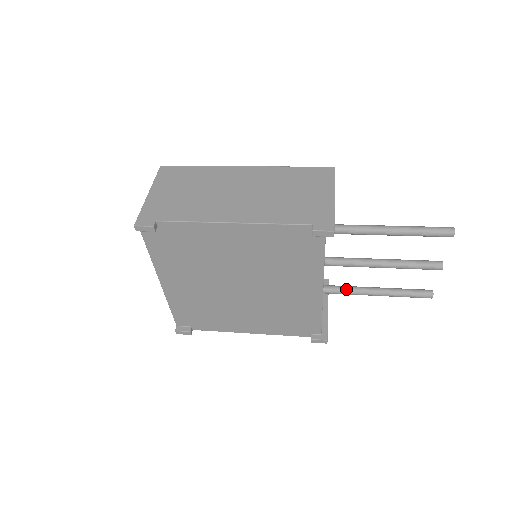
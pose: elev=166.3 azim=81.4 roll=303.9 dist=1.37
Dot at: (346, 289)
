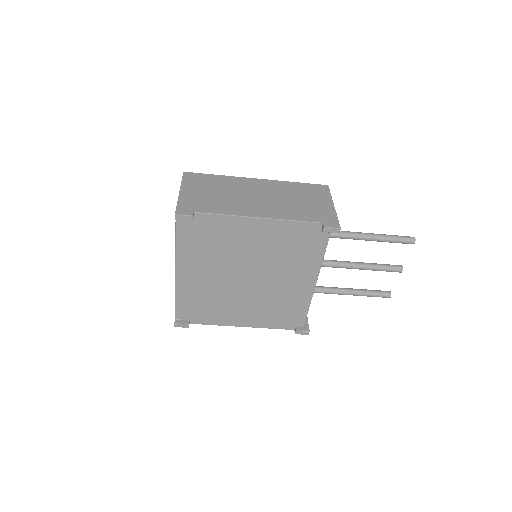
Dot at: (325, 289)
